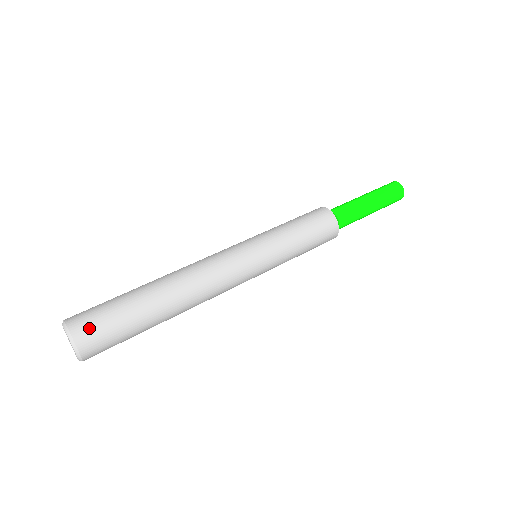
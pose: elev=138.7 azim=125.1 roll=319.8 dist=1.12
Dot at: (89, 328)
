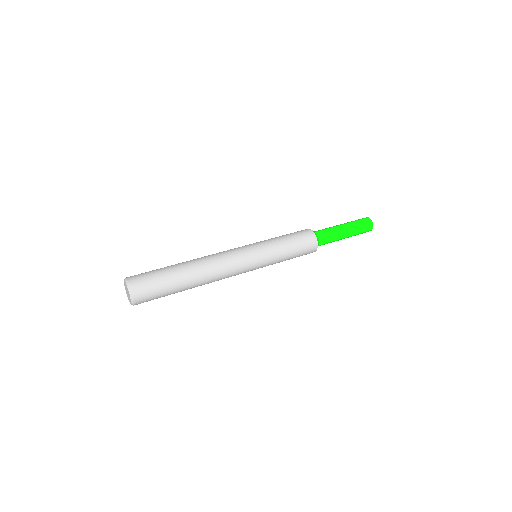
Dot at: (143, 292)
